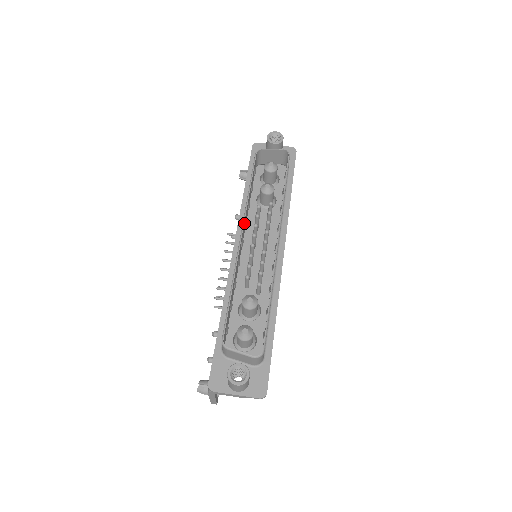
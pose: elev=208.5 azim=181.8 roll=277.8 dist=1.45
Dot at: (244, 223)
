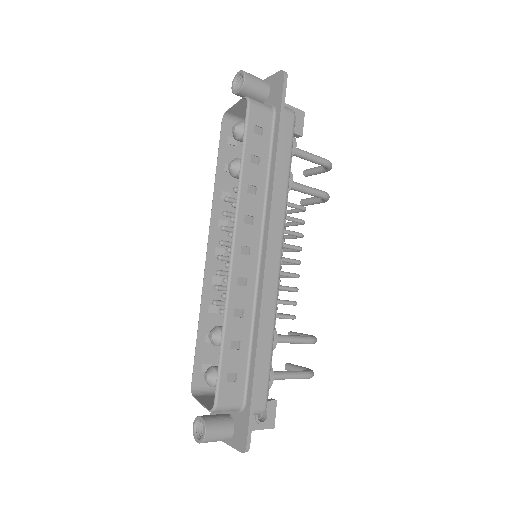
Dot at: (213, 229)
